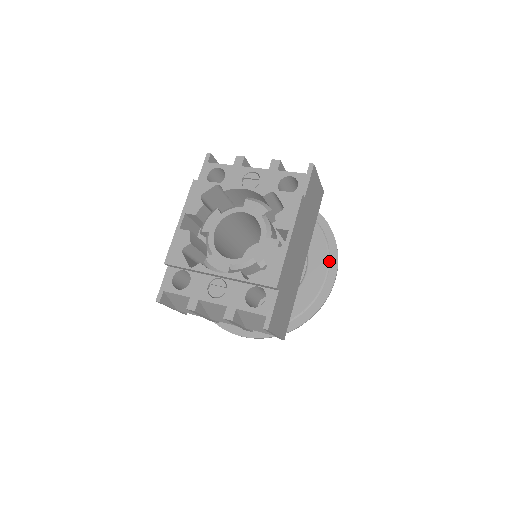
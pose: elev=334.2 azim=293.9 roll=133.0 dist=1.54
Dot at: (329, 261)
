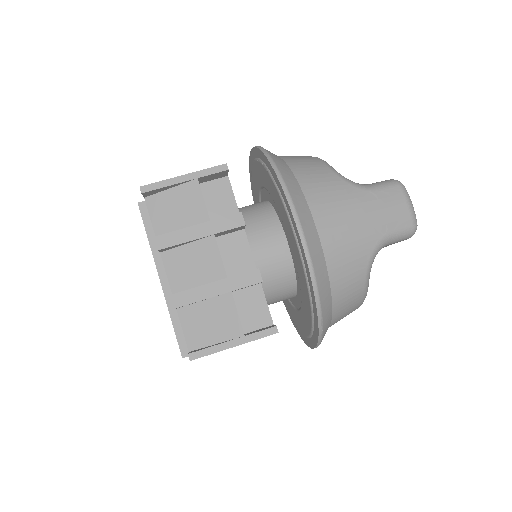
Dot at: (310, 337)
